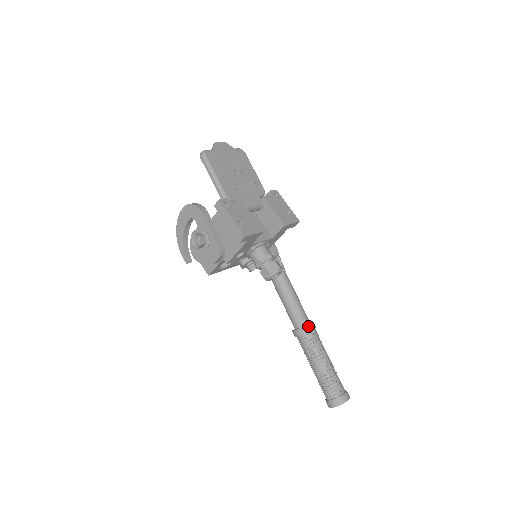
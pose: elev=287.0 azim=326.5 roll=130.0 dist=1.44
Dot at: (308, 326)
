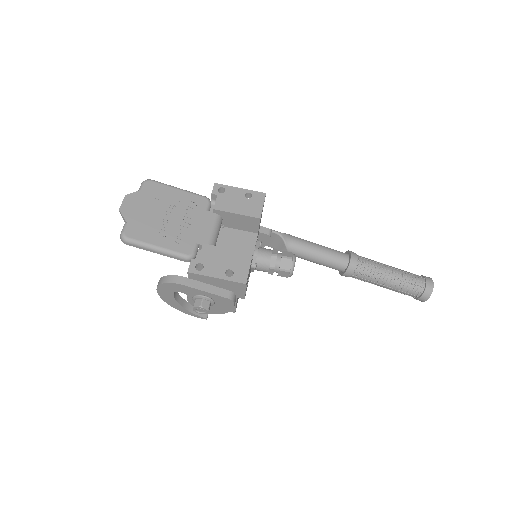
Dot at: (351, 263)
